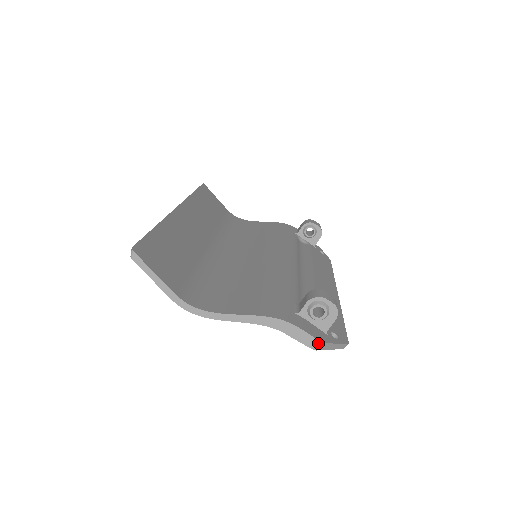
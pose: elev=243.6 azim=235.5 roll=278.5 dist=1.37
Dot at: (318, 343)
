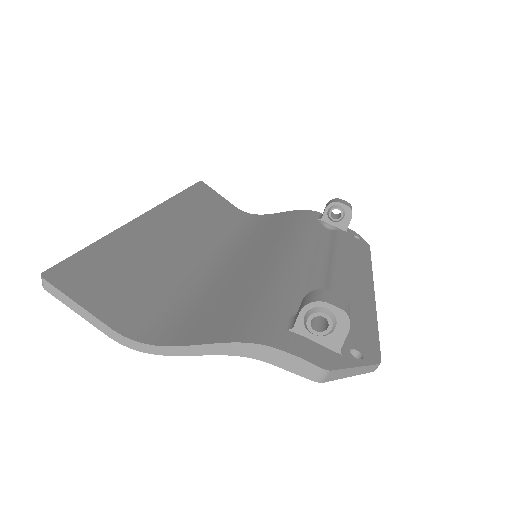
Dot at: (322, 372)
